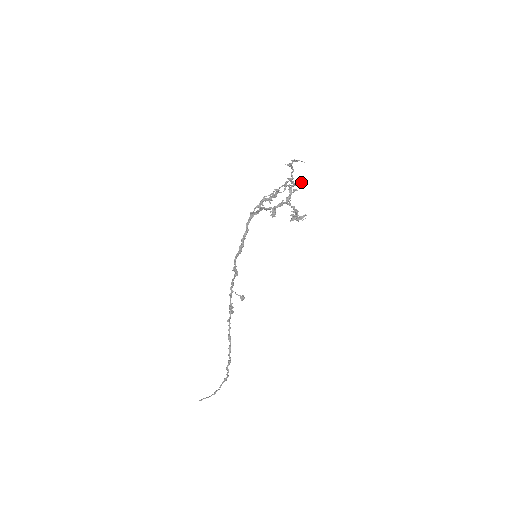
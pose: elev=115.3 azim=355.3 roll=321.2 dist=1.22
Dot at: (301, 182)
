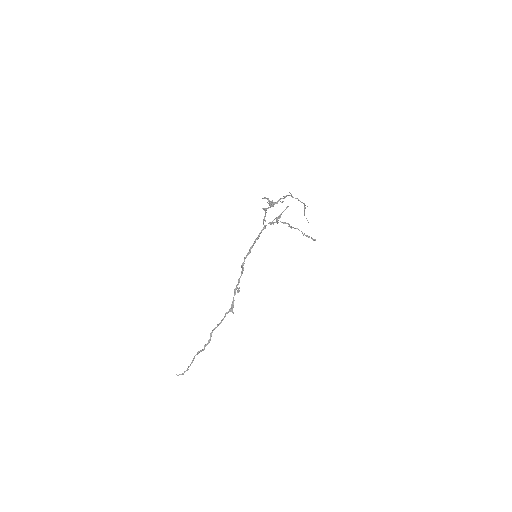
Dot at: (315, 239)
